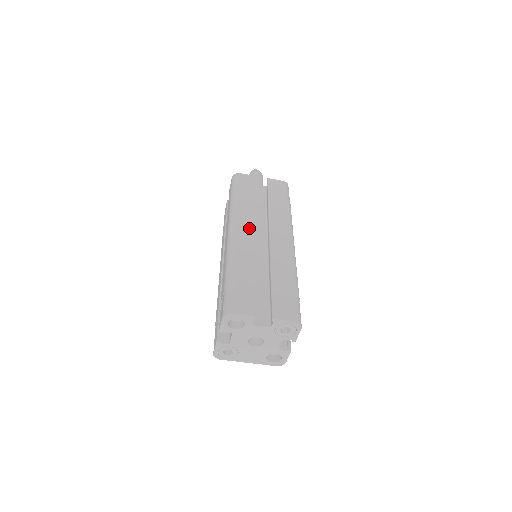
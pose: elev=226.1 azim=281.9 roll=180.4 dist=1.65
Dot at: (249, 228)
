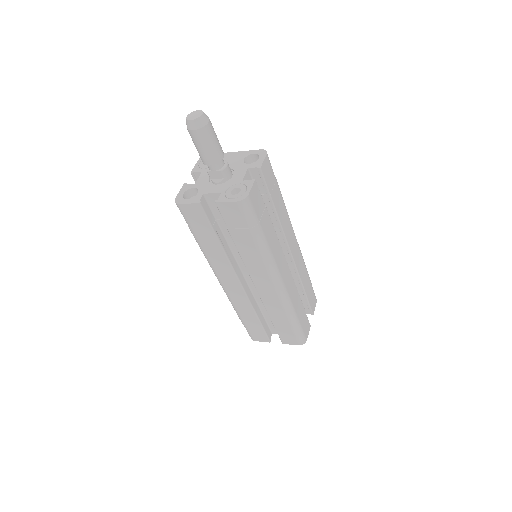
Dot at: (232, 280)
